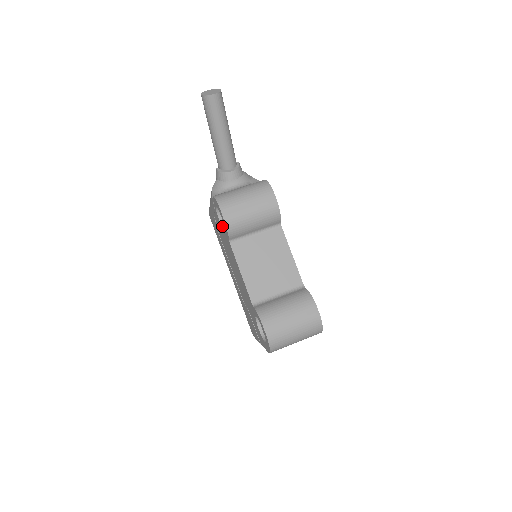
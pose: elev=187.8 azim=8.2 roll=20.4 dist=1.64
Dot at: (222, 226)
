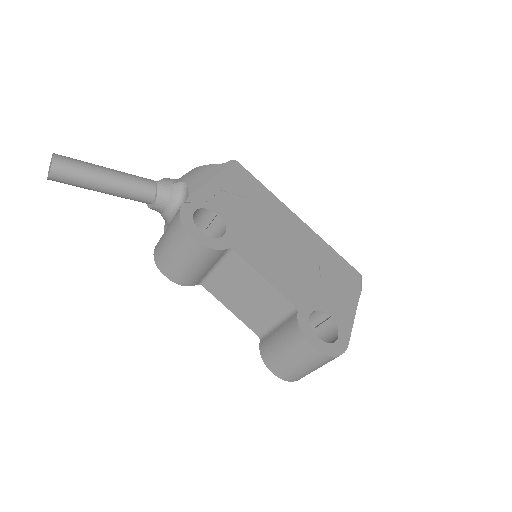
Dot at: occluded
